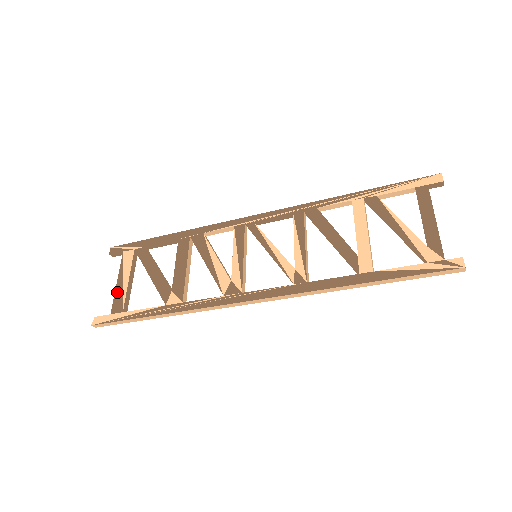
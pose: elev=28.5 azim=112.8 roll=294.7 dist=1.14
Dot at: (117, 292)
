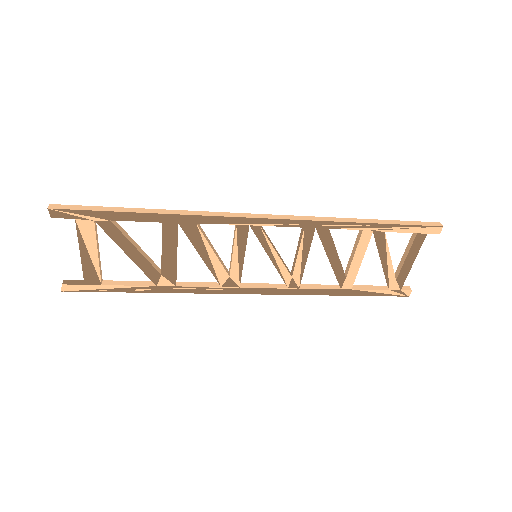
Dot at: (85, 265)
